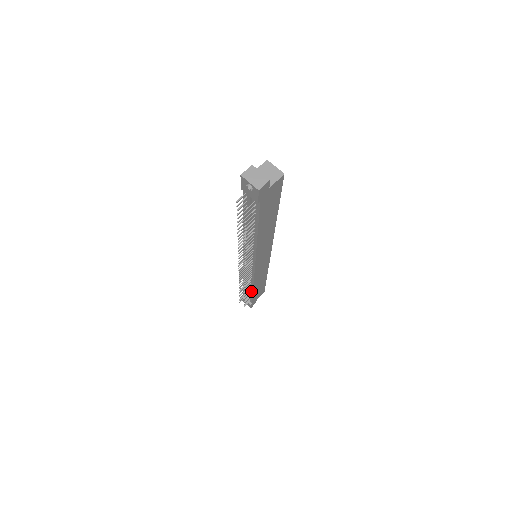
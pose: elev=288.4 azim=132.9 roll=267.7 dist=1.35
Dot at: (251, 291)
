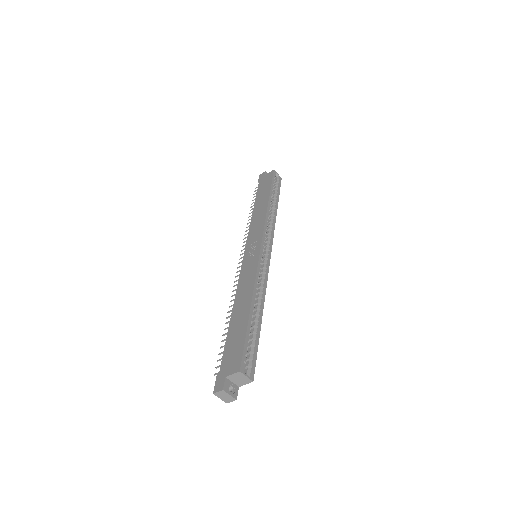
Dot at: occluded
